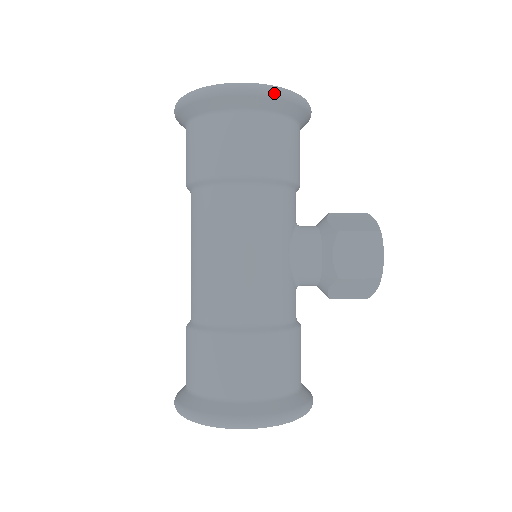
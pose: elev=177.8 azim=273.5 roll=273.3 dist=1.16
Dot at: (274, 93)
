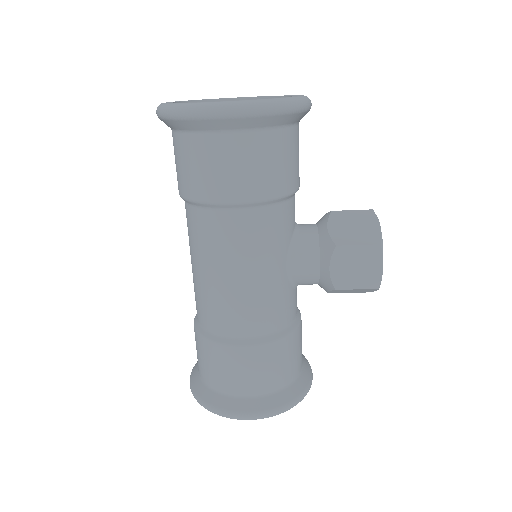
Dot at: (260, 112)
